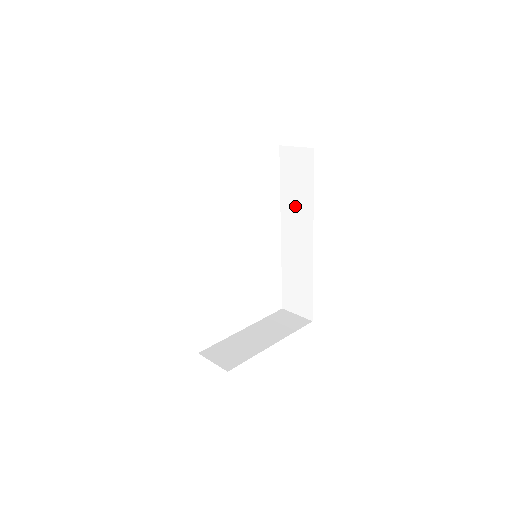
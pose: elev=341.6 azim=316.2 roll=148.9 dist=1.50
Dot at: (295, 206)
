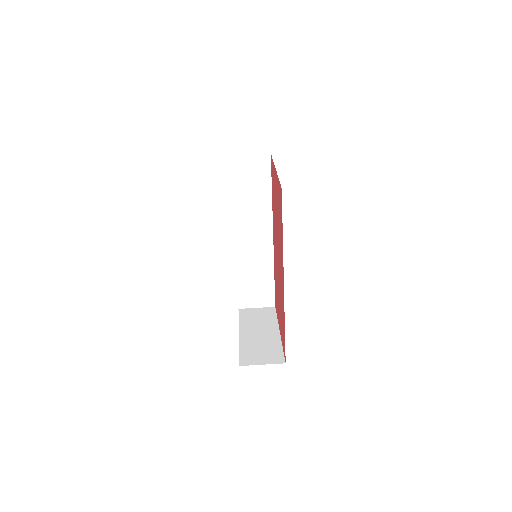
Dot at: (251, 208)
